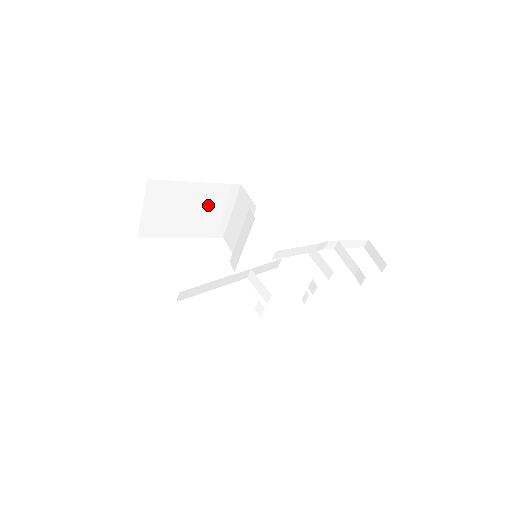
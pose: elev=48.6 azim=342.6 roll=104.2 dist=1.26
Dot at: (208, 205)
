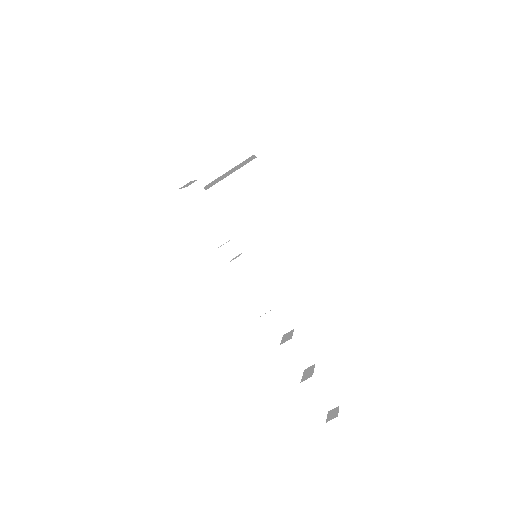
Dot at: (265, 217)
